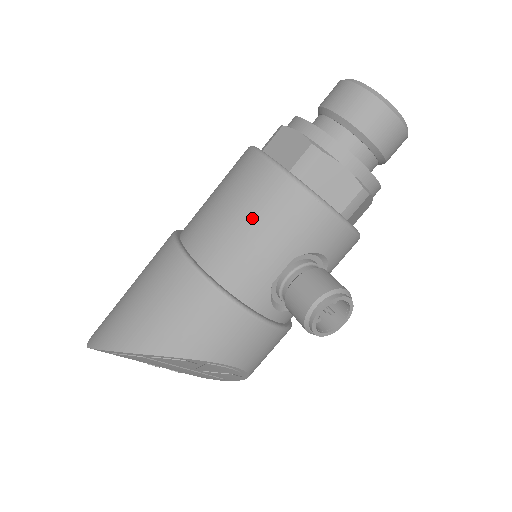
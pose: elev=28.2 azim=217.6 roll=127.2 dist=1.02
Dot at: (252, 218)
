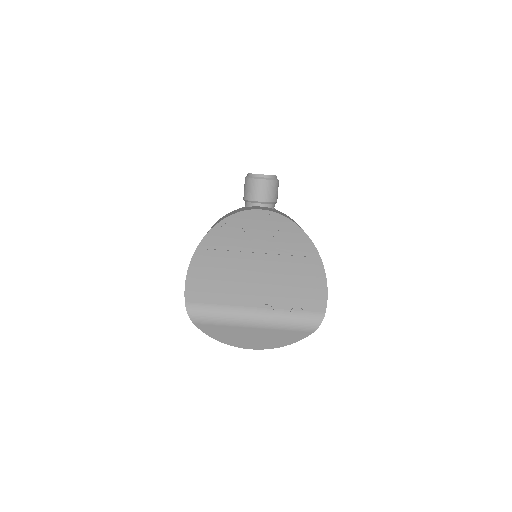
Dot at: occluded
